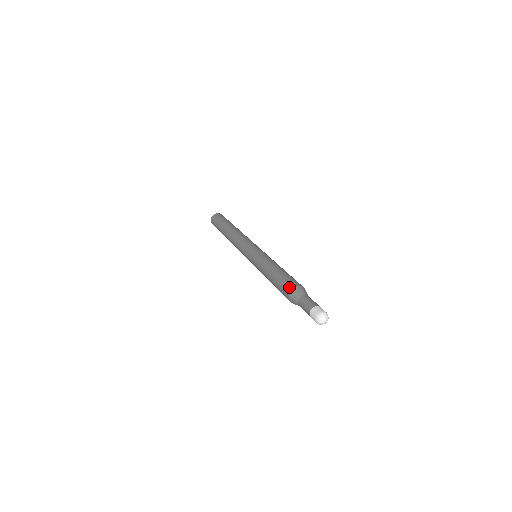
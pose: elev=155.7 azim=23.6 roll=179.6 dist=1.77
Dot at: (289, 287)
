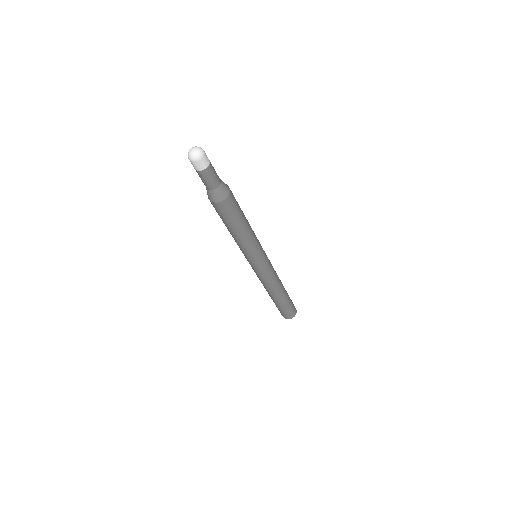
Dot at: occluded
